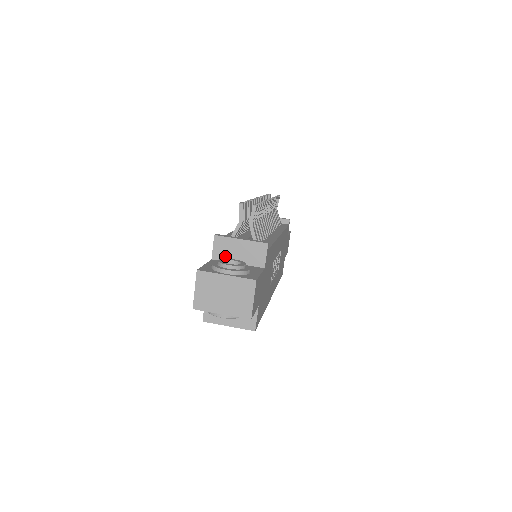
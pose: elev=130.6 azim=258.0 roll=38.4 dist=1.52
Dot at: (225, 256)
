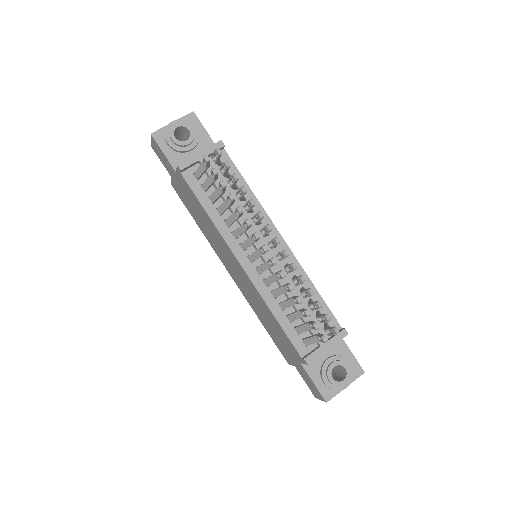
Dot at: occluded
